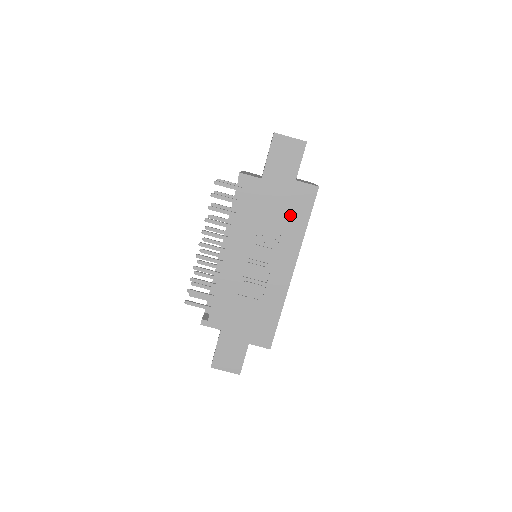
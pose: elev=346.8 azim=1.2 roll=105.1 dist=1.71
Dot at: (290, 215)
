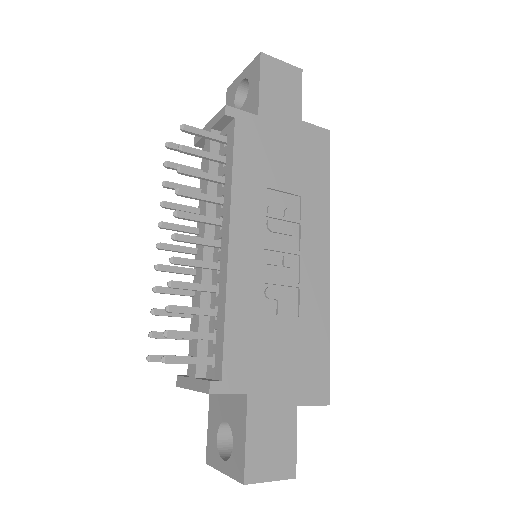
Dot at: (306, 171)
